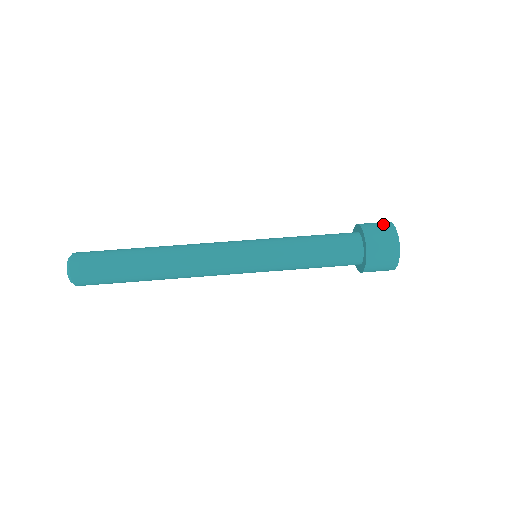
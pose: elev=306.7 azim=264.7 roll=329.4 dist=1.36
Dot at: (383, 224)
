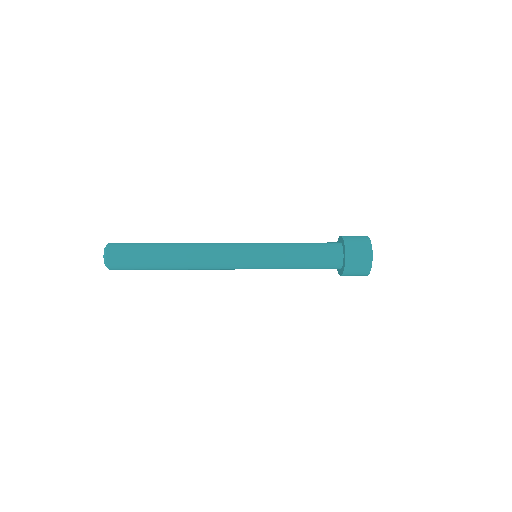
Dot at: occluded
